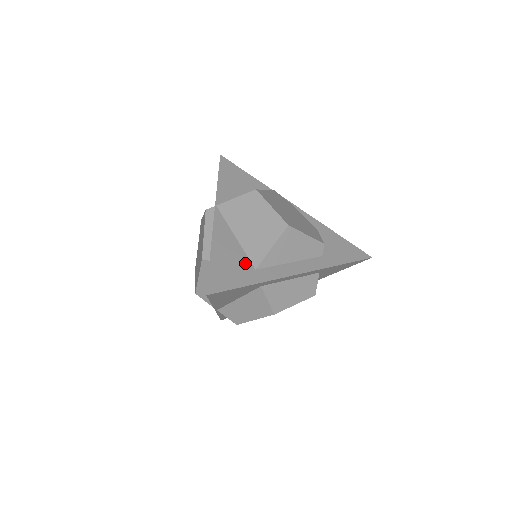
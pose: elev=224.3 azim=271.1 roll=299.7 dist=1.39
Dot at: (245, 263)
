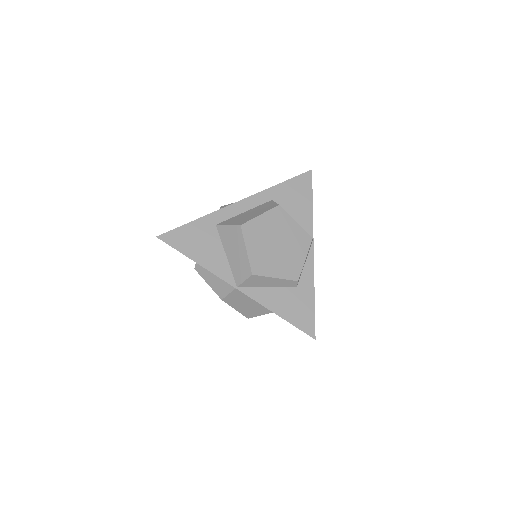
Dot at: occluded
